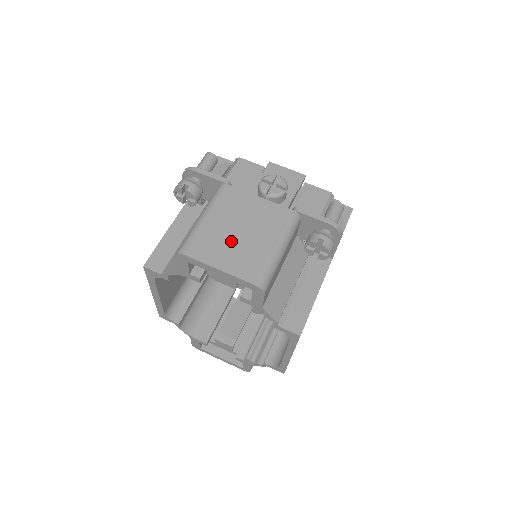
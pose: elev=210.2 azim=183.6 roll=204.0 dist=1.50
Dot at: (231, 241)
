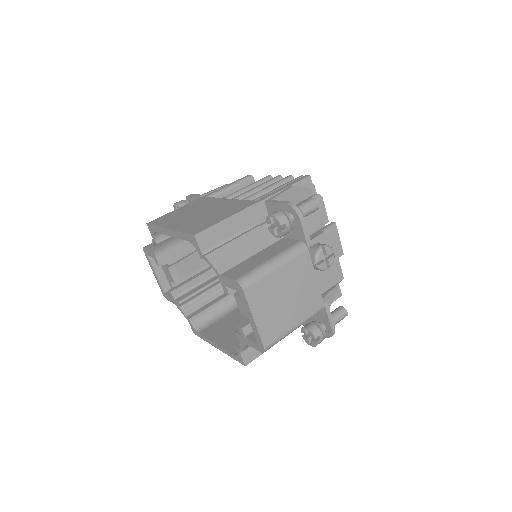
Dot at: (276, 302)
